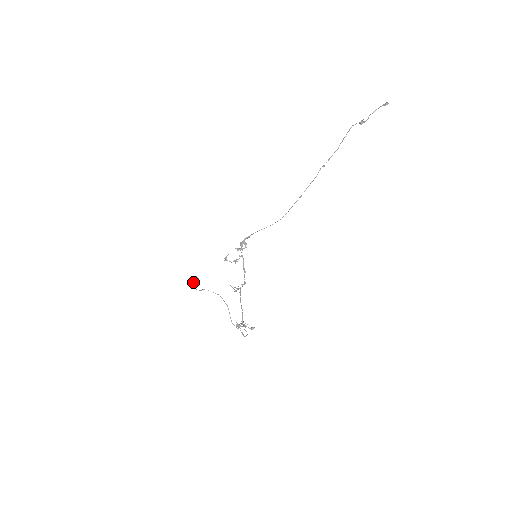
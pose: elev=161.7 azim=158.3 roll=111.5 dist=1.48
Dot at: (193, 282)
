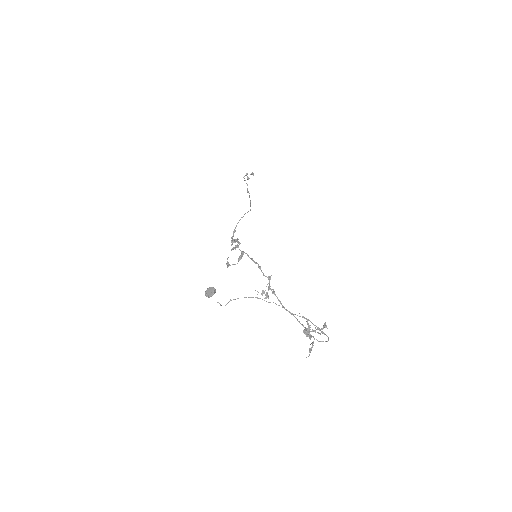
Dot at: (211, 291)
